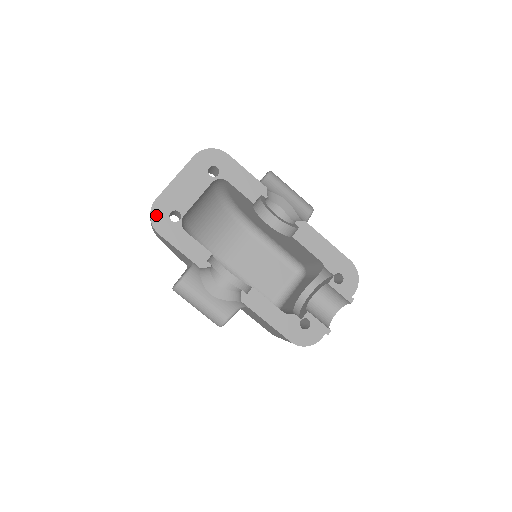
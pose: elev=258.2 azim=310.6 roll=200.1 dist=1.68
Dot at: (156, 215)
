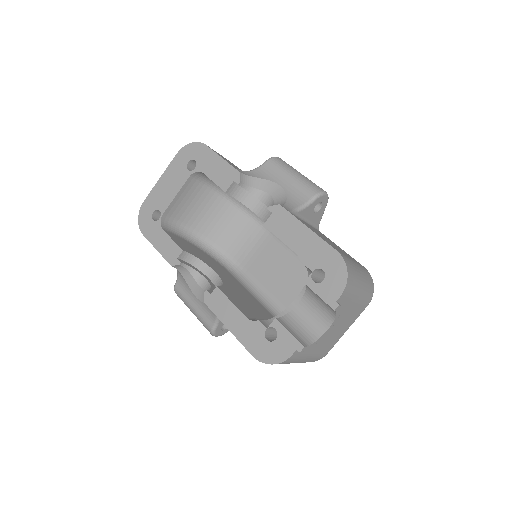
Dot at: (142, 216)
